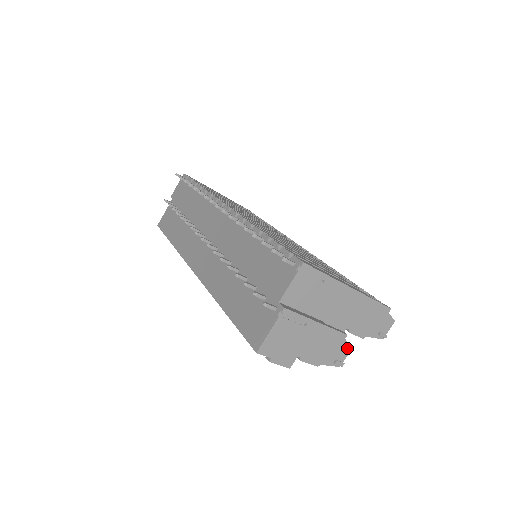
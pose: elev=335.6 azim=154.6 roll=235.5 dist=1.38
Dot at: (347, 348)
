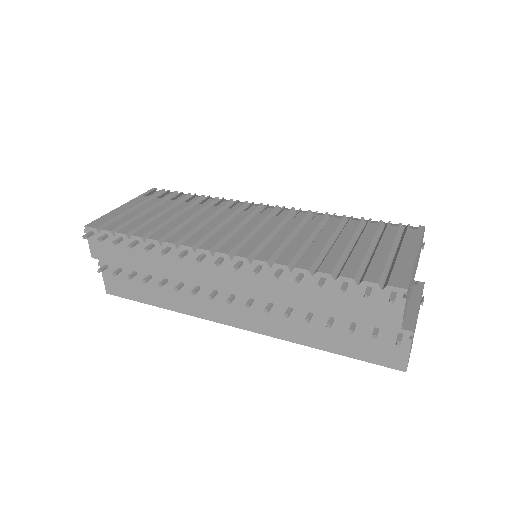
Dot at: (423, 288)
